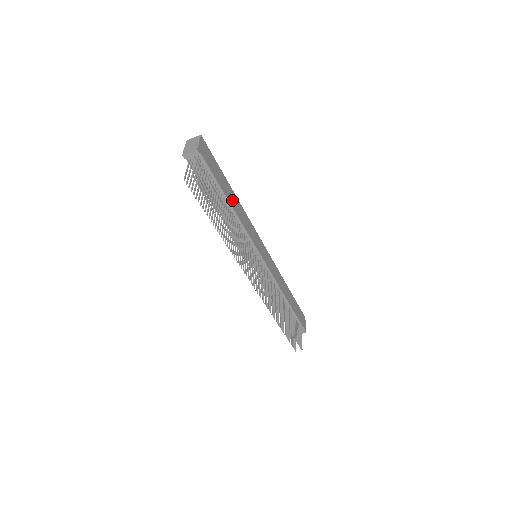
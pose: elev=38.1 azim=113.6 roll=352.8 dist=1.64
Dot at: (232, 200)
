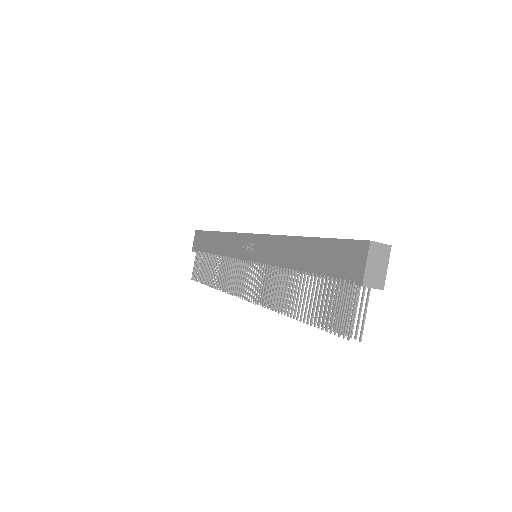
Dot at: occluded
